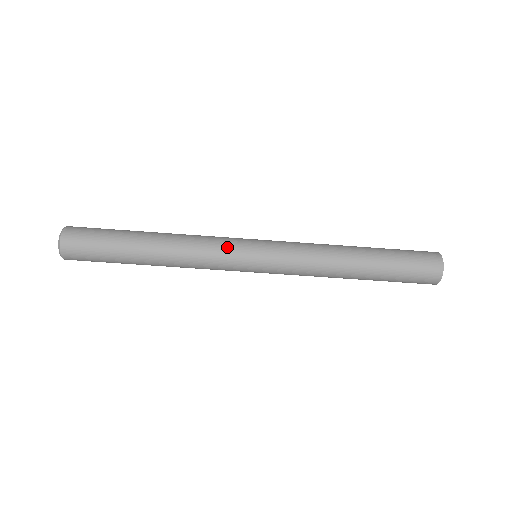
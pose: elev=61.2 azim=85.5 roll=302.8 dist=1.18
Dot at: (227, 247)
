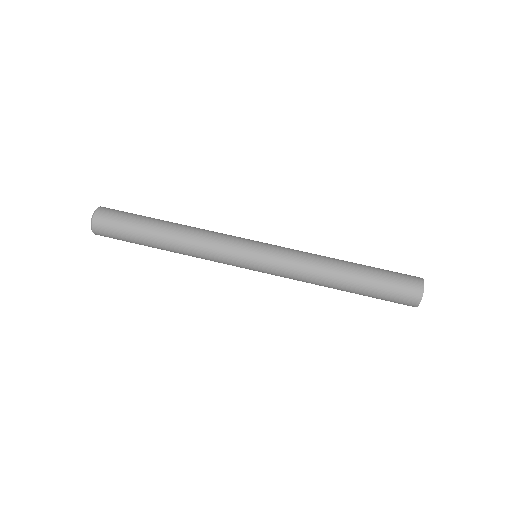
Dot at: (231, 244)
